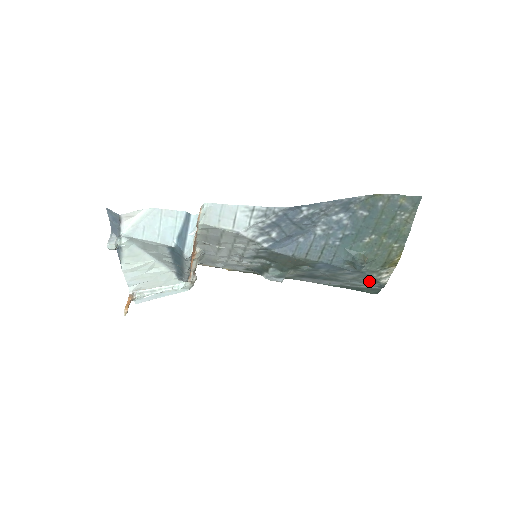
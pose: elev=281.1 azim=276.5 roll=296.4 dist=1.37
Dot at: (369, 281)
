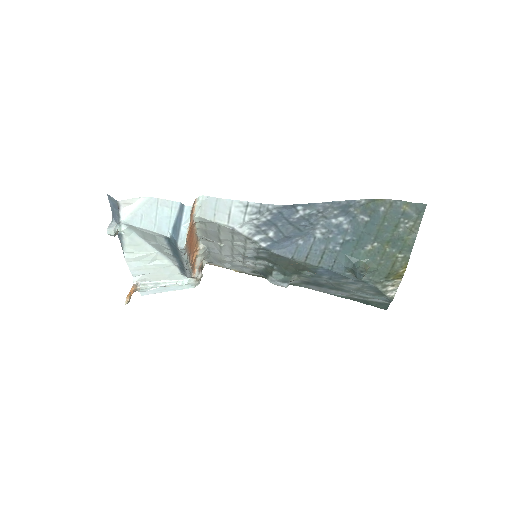
Dot at: (375, 293)
